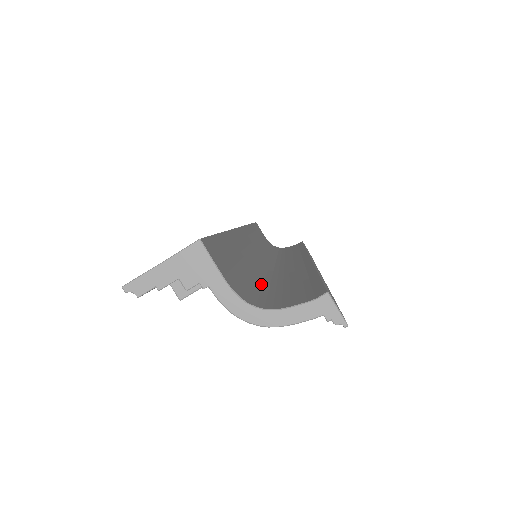
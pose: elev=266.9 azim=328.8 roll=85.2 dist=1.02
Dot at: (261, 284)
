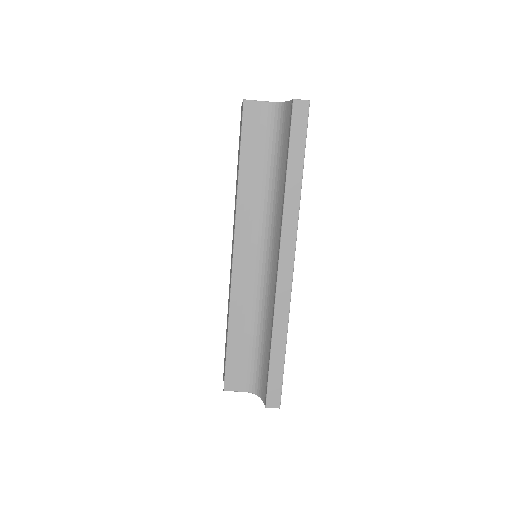
Dot at: (257, 350)
